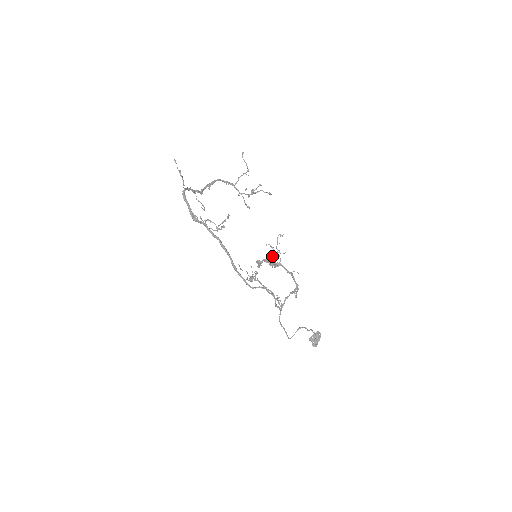
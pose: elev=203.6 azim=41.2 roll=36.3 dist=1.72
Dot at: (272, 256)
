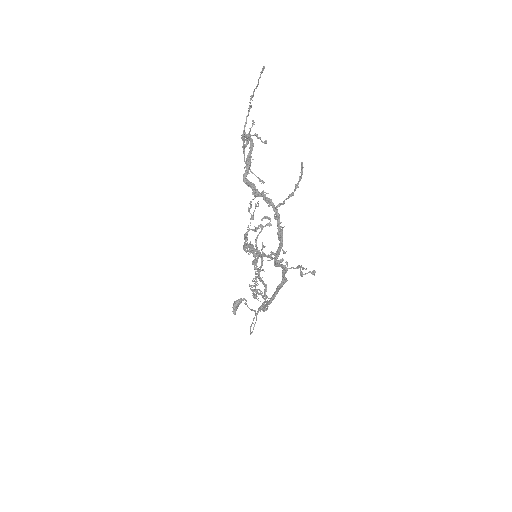
Dot at: (246, 236)
